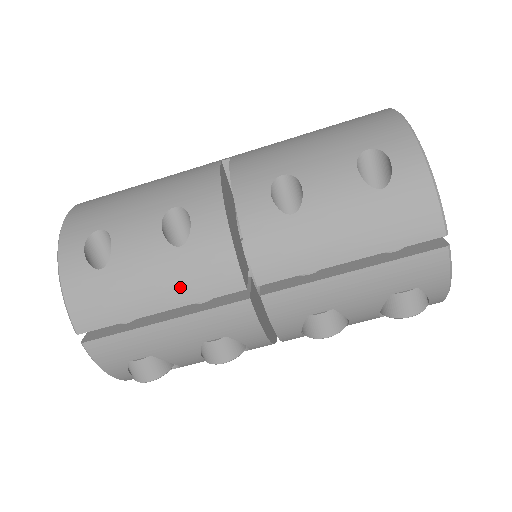
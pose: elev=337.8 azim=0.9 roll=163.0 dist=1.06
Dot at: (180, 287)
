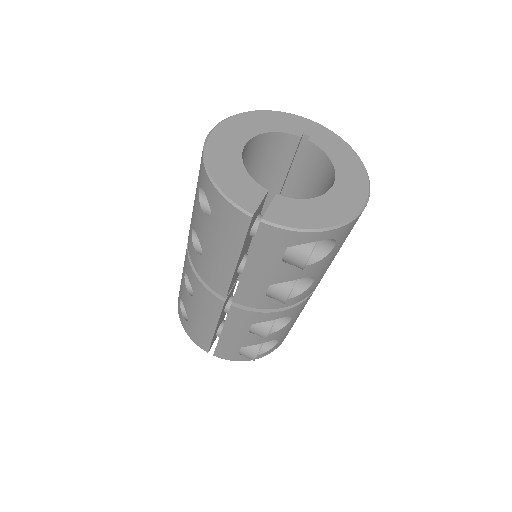
Dot at: (208, 315)
